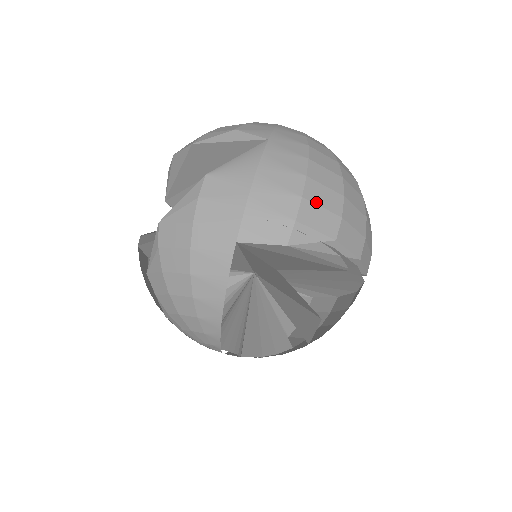
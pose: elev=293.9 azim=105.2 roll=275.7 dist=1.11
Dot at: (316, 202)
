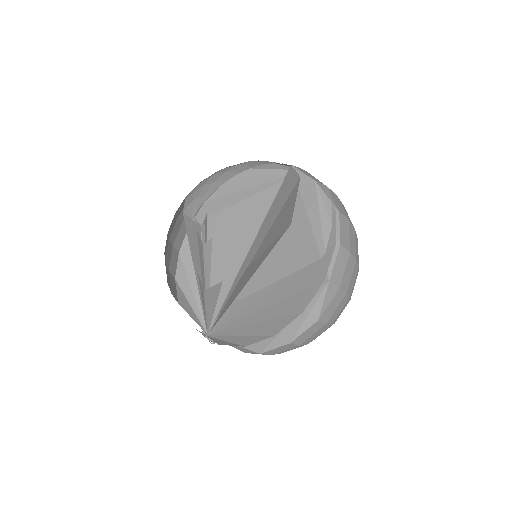
Dot at: (341, 204)
